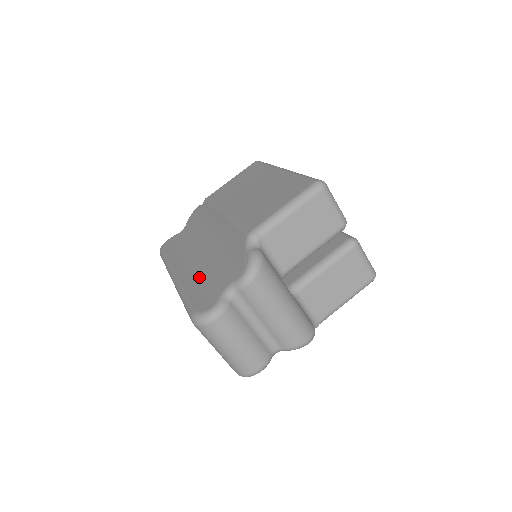
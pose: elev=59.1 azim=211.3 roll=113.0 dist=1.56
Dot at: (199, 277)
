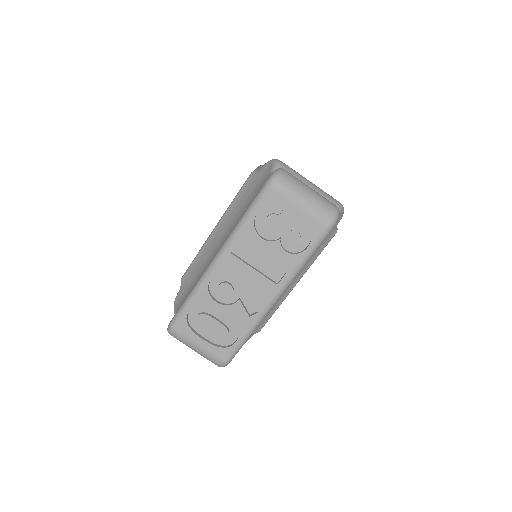
Dot at: occluded
